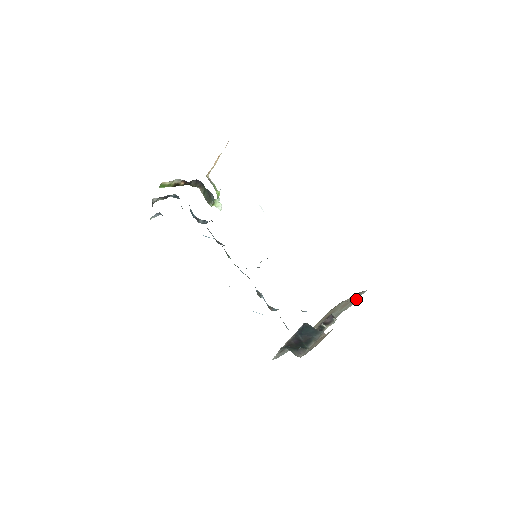
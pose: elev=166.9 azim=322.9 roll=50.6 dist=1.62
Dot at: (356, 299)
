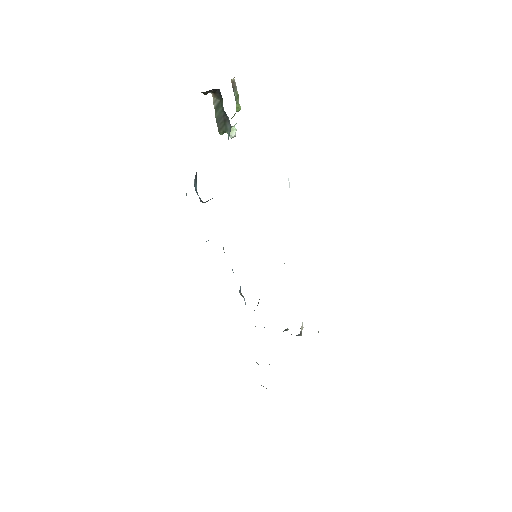
Dot at: occluded
